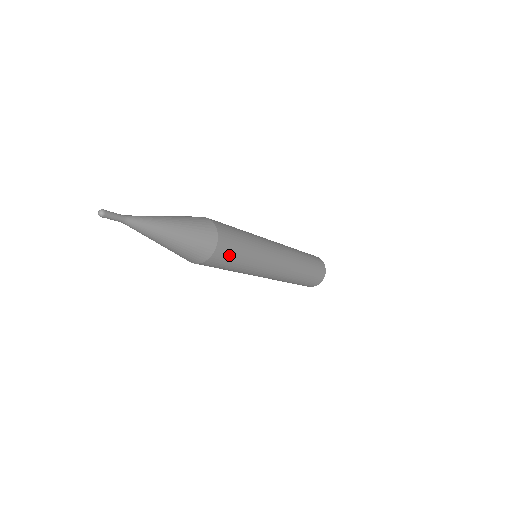
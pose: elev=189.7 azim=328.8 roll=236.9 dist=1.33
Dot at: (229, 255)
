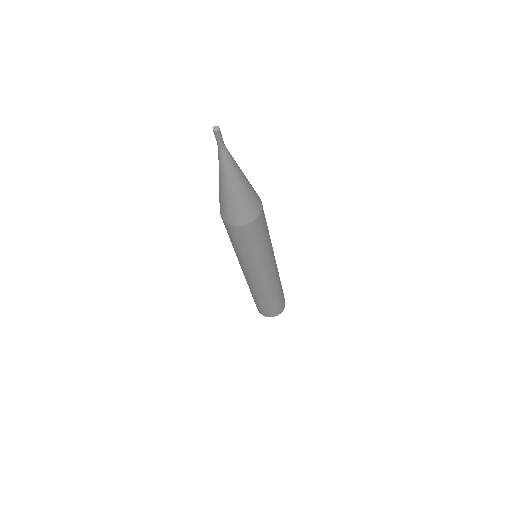
Dot at: occluded
